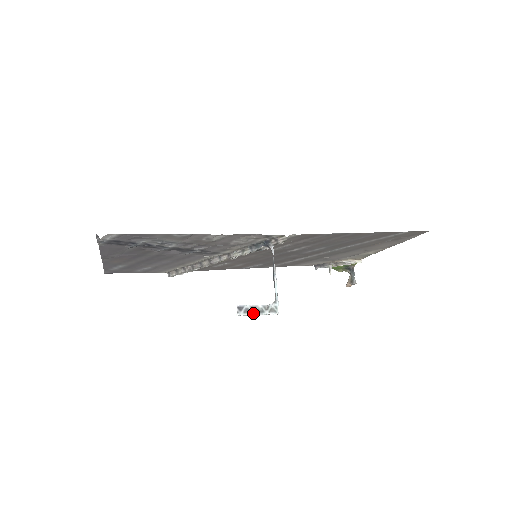
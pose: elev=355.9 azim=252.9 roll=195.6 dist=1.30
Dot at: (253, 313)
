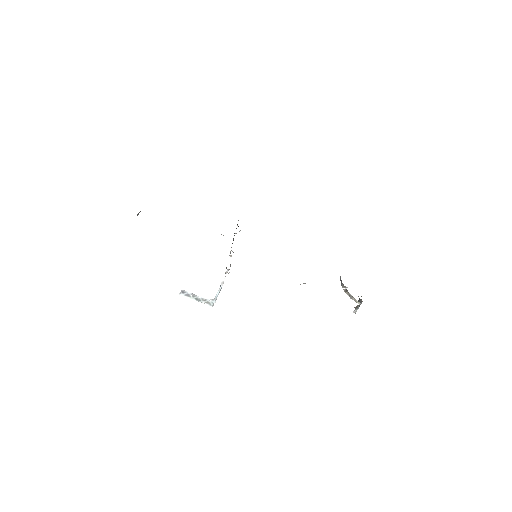
Dot at: (192, 298)
